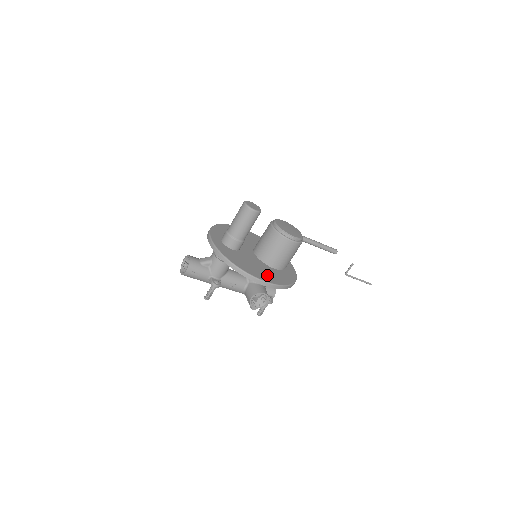
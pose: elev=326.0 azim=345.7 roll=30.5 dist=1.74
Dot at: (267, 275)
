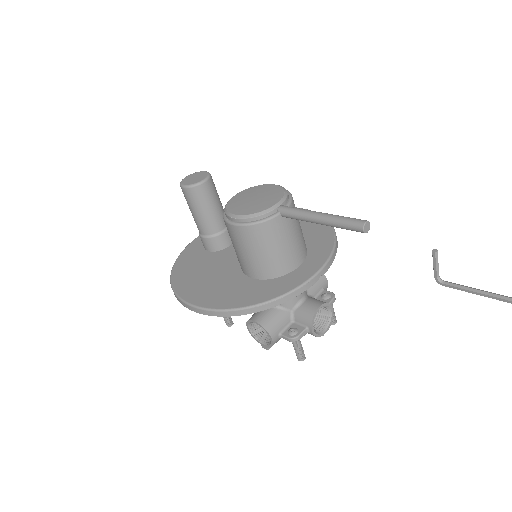
Dot at: (209, 290)
